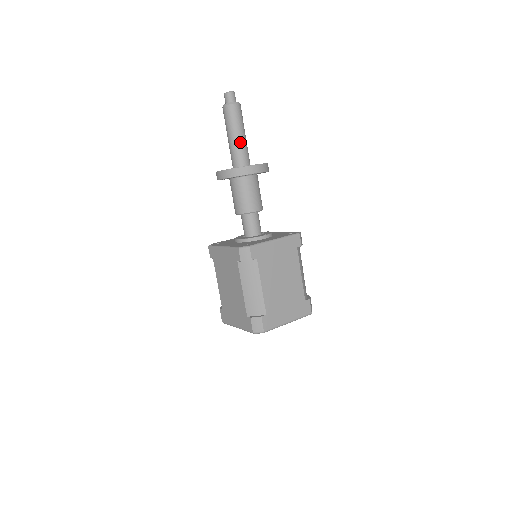
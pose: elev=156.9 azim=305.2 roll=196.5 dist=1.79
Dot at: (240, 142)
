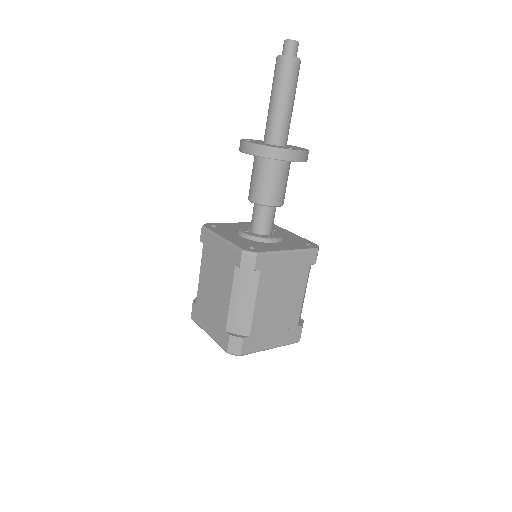
Dot at: (285, 112)
